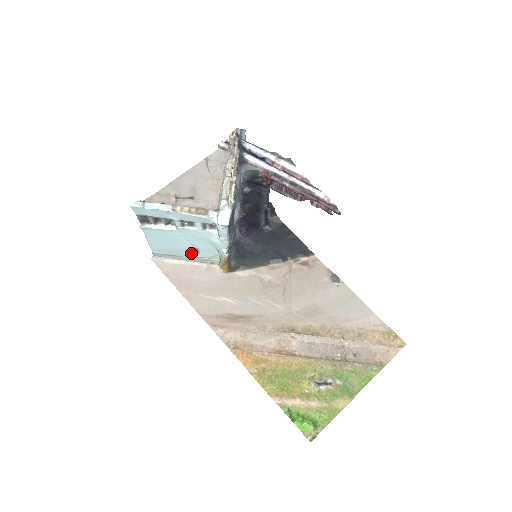
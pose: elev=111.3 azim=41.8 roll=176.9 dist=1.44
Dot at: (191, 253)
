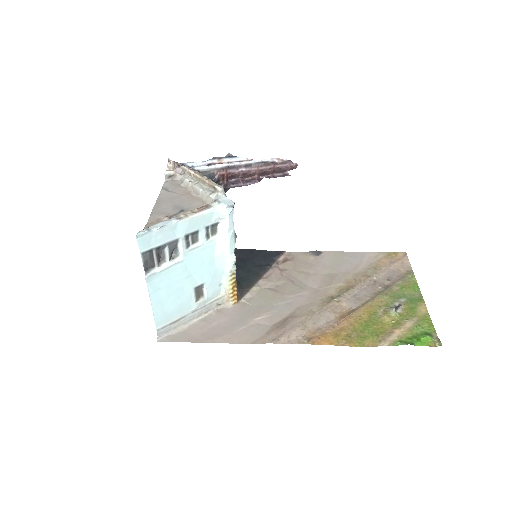
Dot at: (196, 300)
